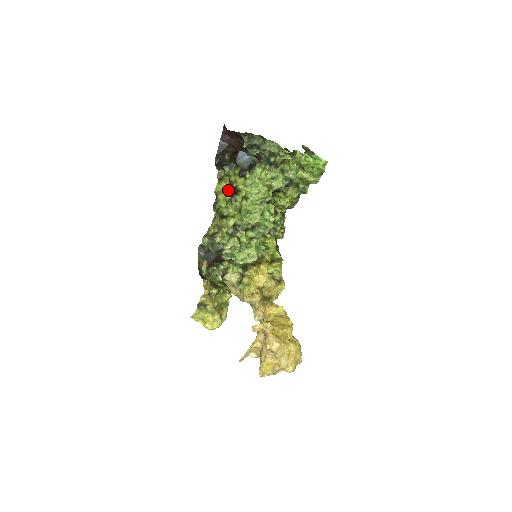
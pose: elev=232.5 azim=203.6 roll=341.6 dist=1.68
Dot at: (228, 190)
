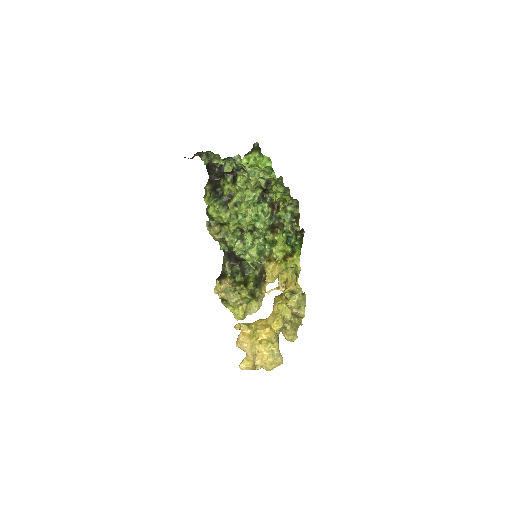
Dot at: (216, 202)
